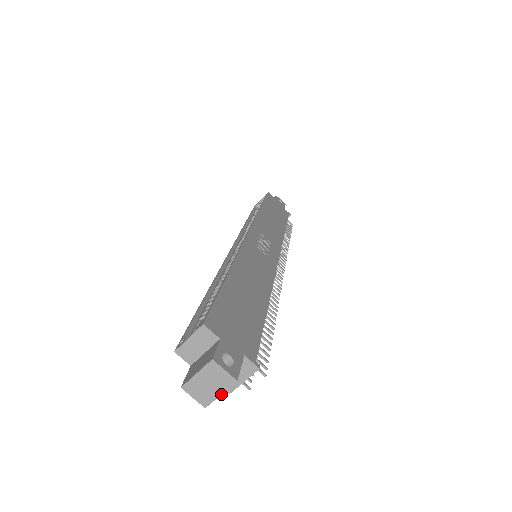
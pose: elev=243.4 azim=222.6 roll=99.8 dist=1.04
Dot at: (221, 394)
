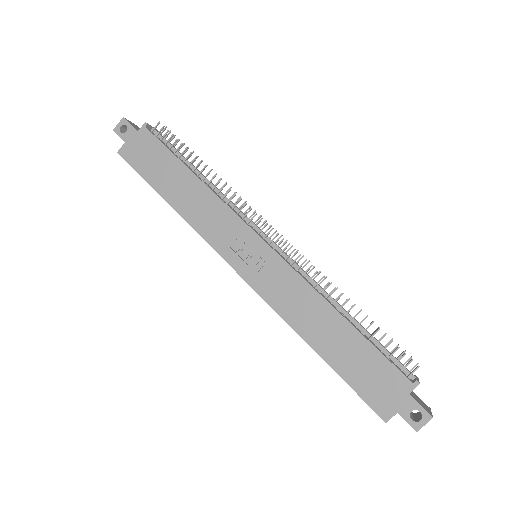
Dot at: occluded
